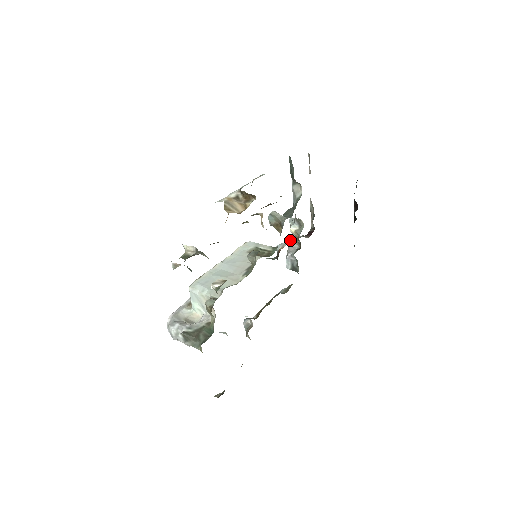
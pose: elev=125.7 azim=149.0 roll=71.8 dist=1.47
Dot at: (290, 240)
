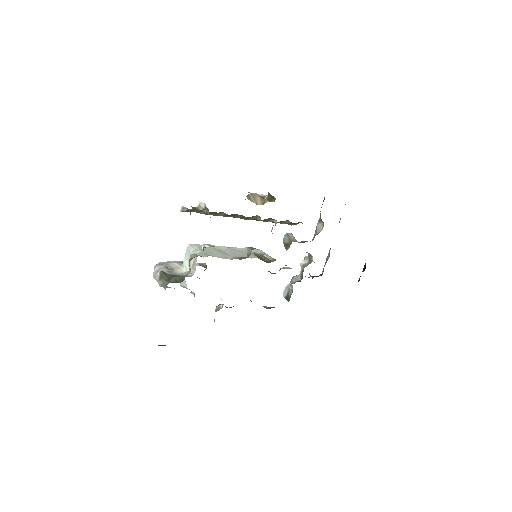
Dot at: occluded
